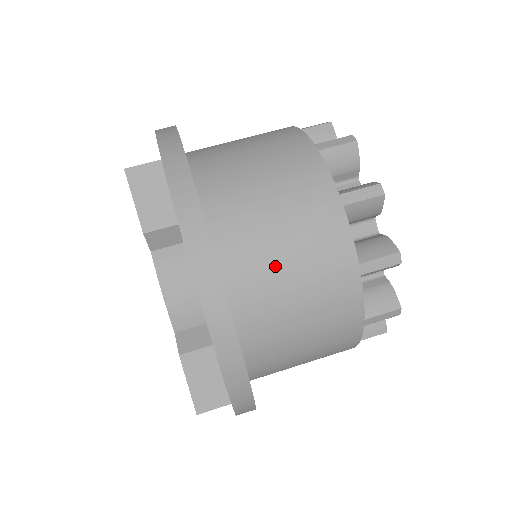
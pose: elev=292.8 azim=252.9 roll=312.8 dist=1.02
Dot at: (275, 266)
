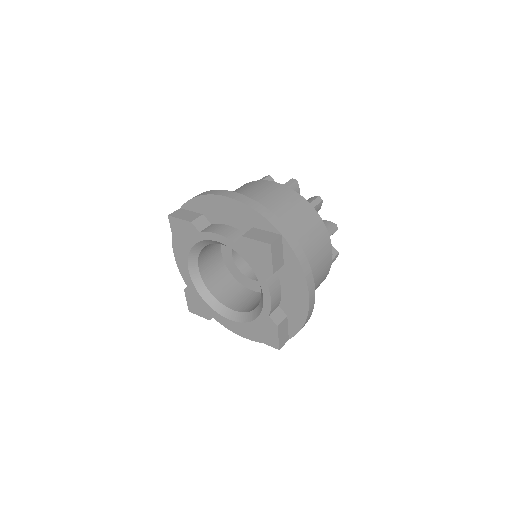
Dot at: (314, 274)
